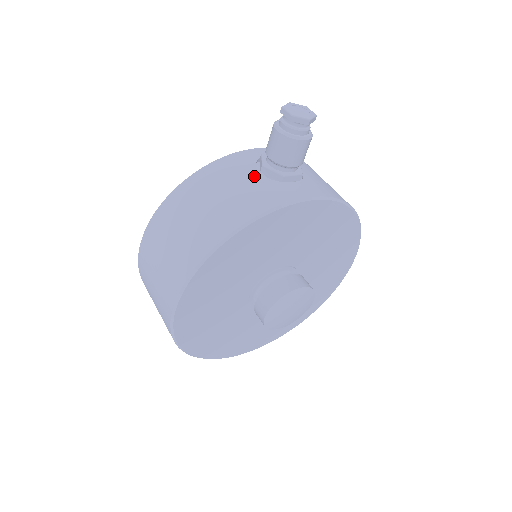
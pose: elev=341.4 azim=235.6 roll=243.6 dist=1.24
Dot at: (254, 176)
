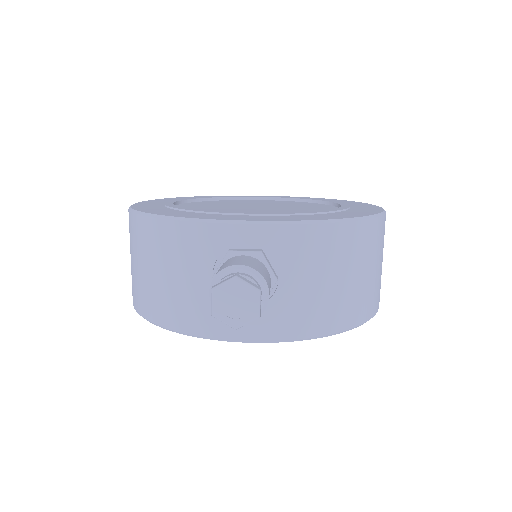
Dot at: (203, 278)
